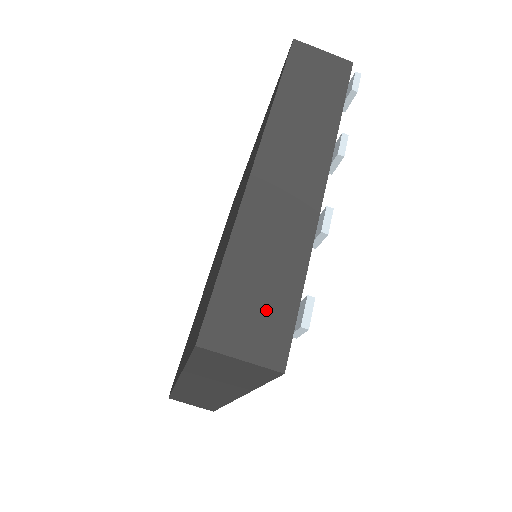
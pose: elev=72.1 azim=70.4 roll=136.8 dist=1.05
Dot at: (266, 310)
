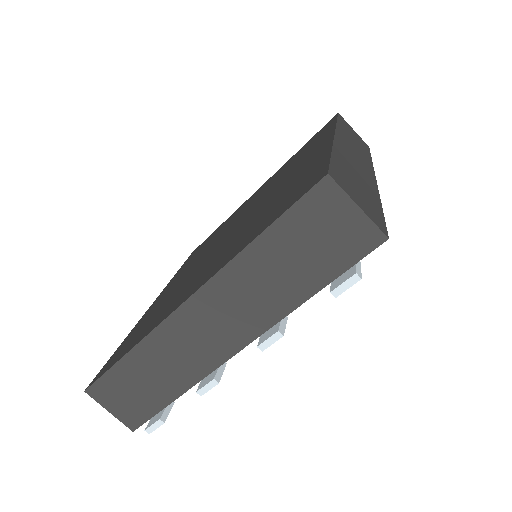
Dot at: (138, 399)
